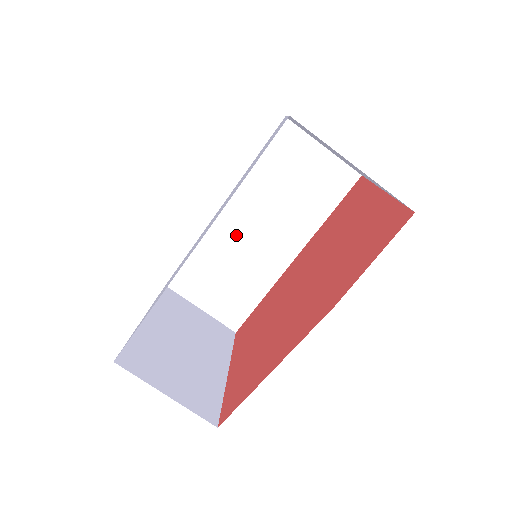
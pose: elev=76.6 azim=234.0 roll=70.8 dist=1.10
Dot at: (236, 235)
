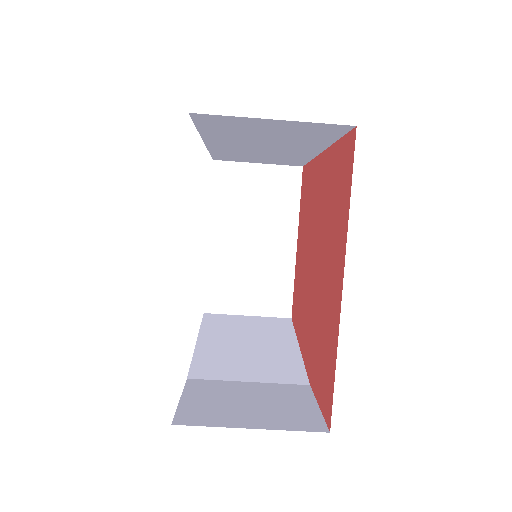
Dot at: (241, 149)
